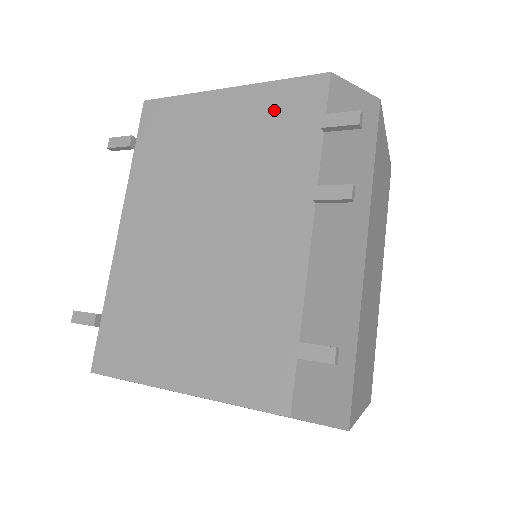
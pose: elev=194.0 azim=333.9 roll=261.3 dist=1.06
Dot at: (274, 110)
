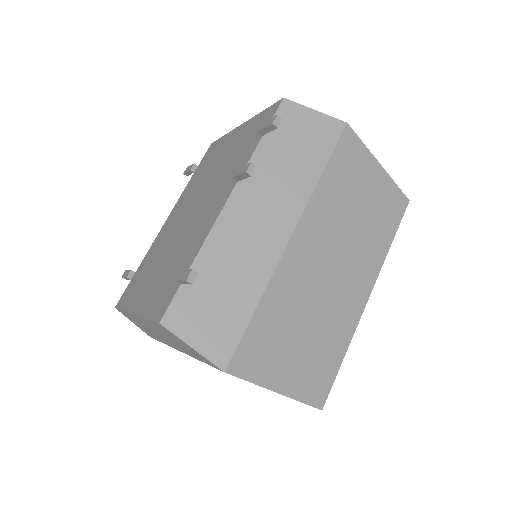
Dot at: (251, 130)
